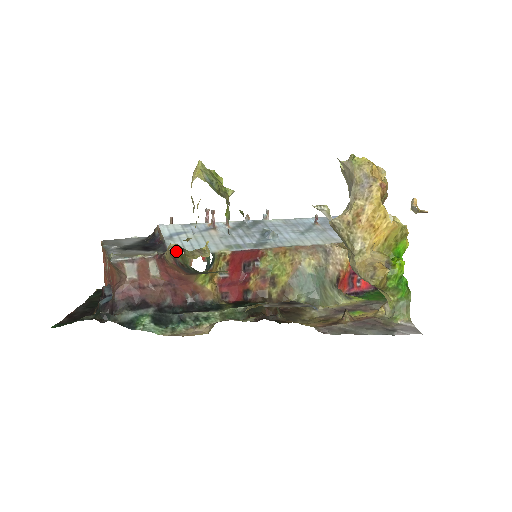
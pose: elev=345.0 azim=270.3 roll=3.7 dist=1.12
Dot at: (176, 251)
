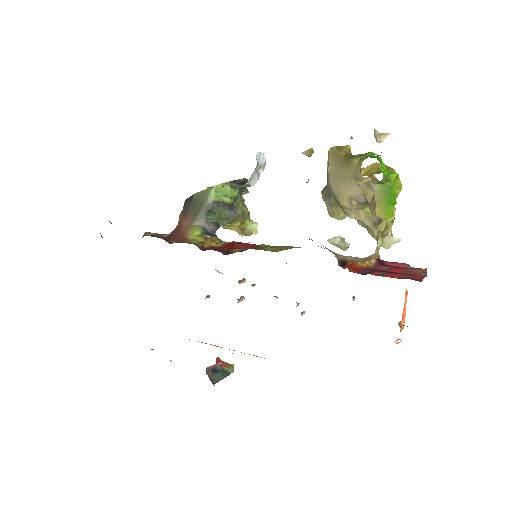
Dot at: occluded
